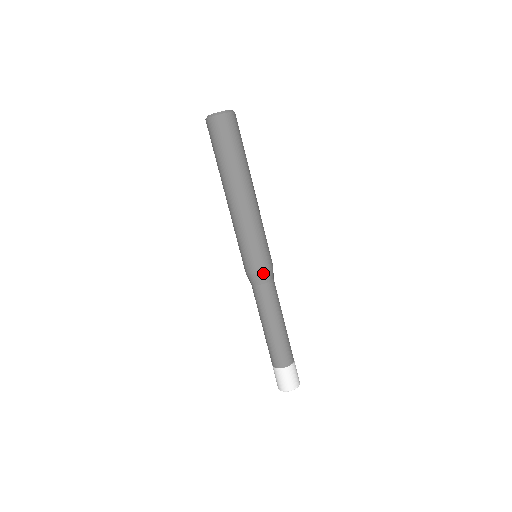
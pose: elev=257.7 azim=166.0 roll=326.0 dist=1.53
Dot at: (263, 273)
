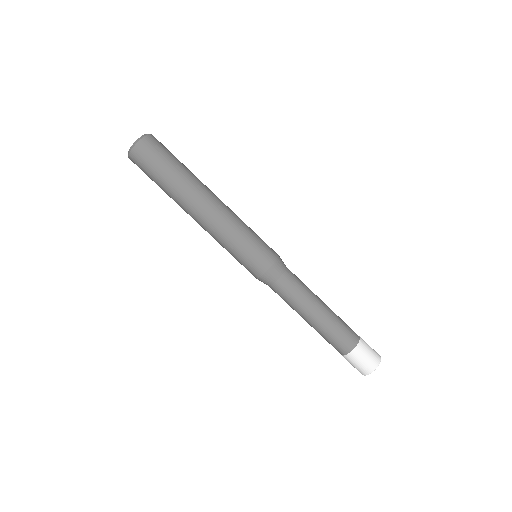
Dot at: (262, 276)
